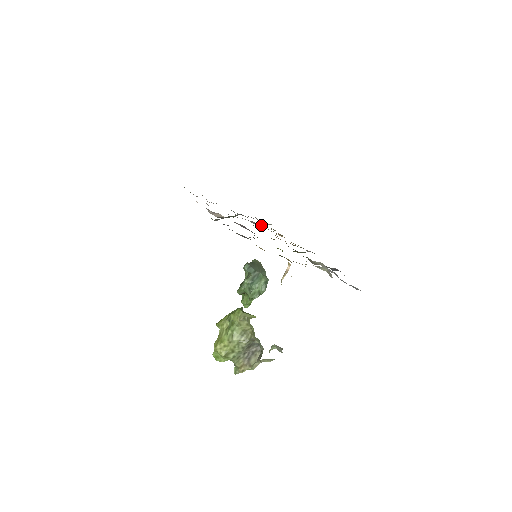
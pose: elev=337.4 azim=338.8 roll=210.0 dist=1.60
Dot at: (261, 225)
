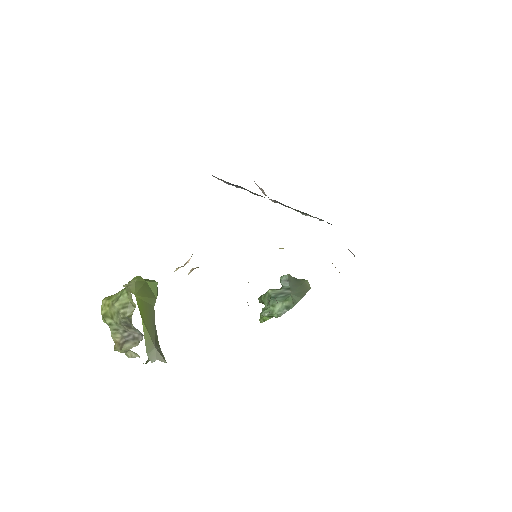
Dot at: occluded
